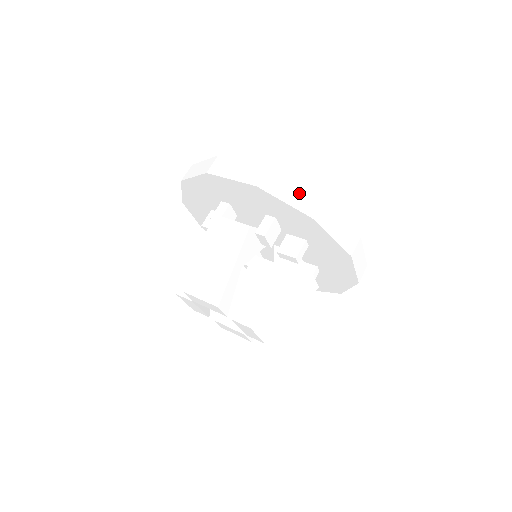
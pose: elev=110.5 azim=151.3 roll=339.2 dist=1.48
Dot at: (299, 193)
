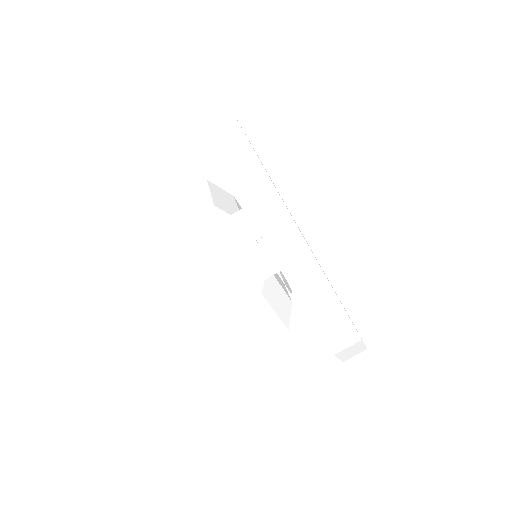
Dot at: (357, 350)
